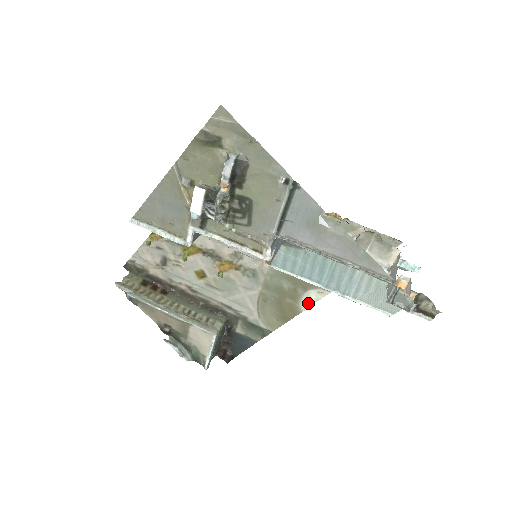
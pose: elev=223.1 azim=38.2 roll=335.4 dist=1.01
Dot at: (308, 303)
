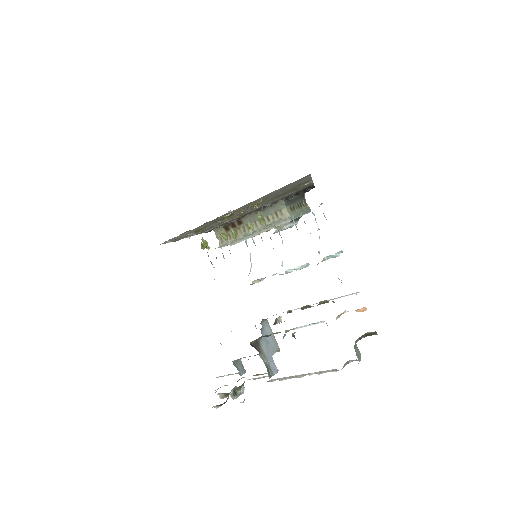
Dot at: occluded
